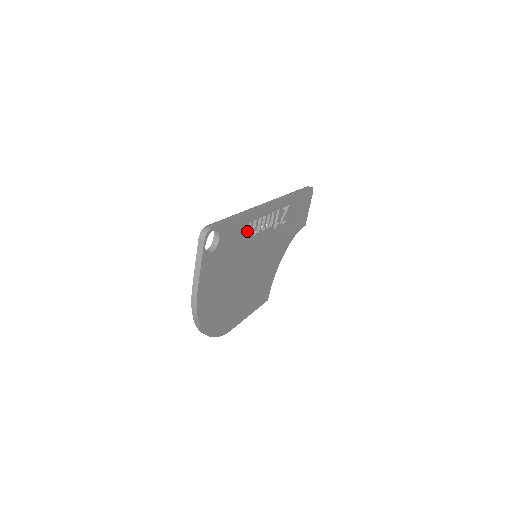
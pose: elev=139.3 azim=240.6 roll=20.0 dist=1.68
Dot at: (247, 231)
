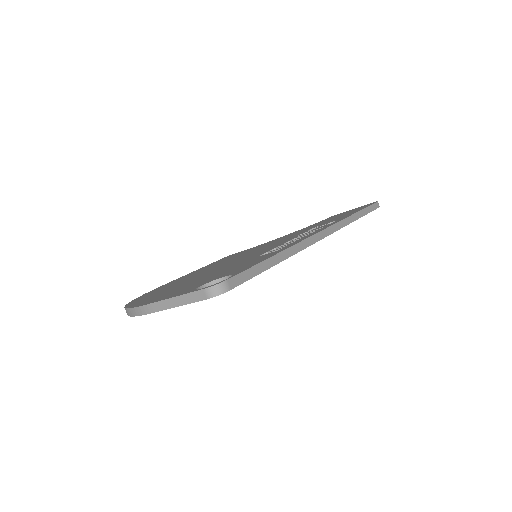
Dot at: occluded
